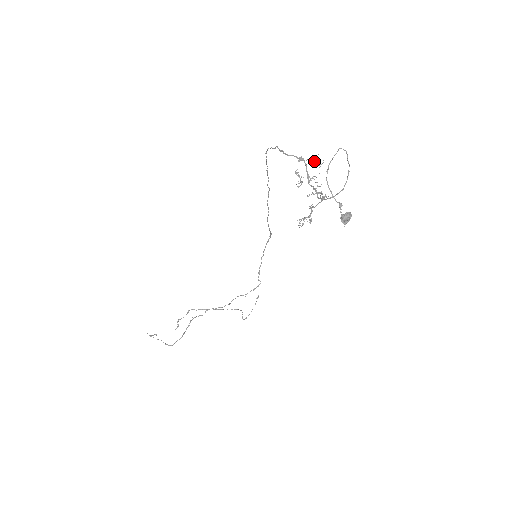
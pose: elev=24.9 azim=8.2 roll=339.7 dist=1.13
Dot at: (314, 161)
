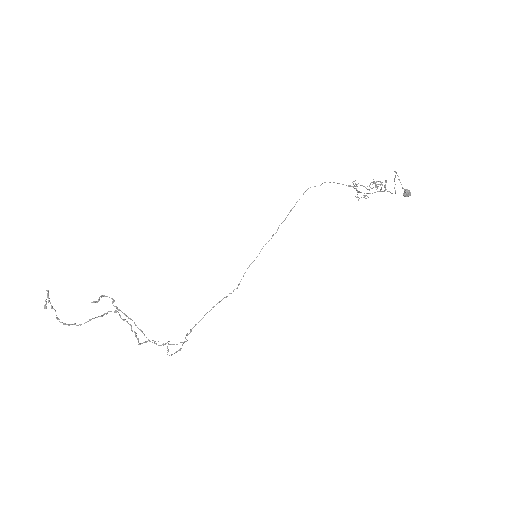
Dot at: (364, 186)
